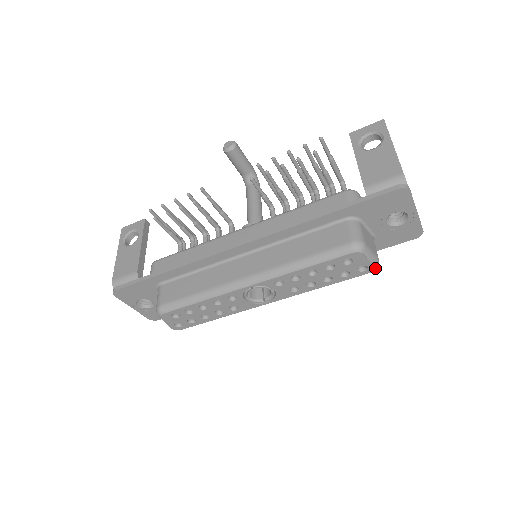
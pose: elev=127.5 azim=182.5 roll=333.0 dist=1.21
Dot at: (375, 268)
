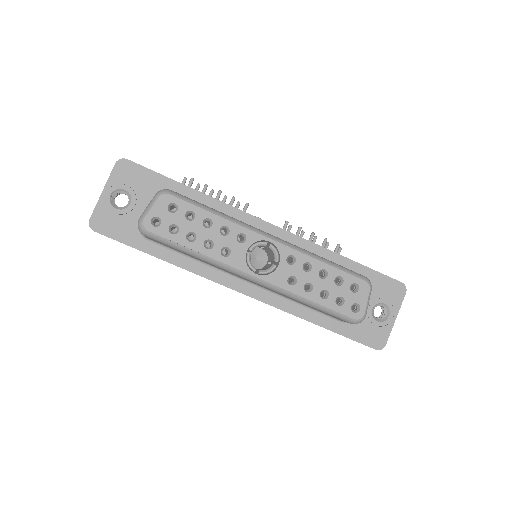
Dot at: (362, 318)
